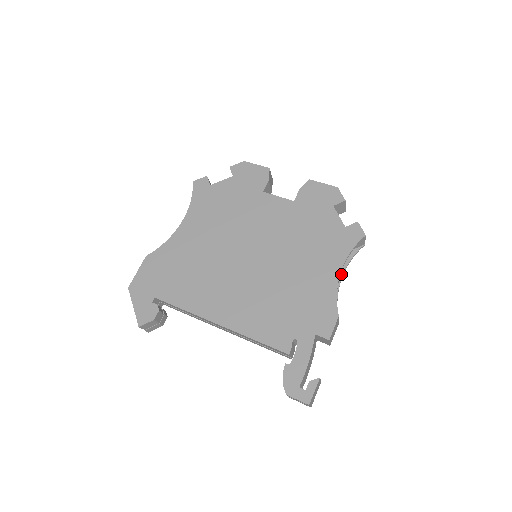
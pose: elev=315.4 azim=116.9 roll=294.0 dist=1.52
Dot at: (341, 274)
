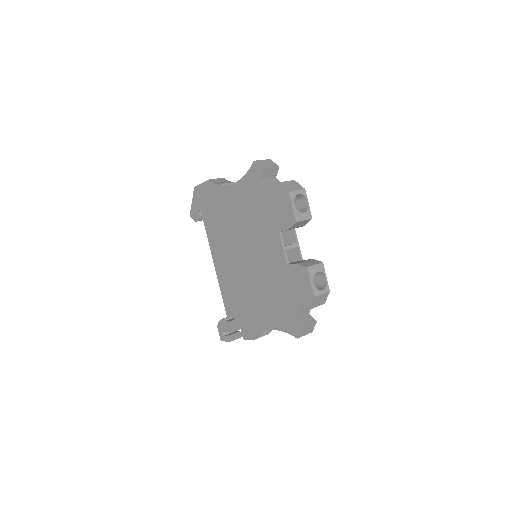
Dot at: occluded
